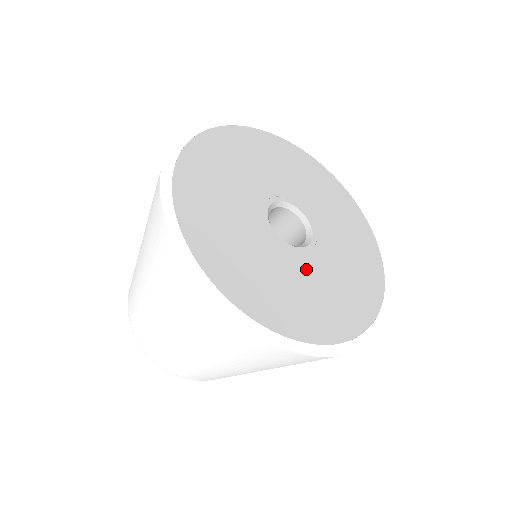
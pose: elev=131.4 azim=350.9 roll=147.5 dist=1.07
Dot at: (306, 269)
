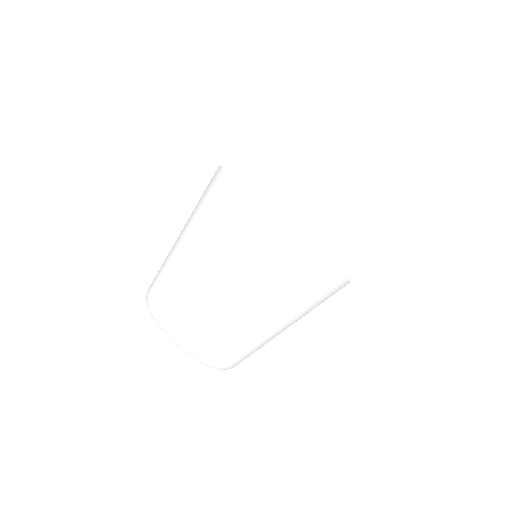
Dot at: occluded
